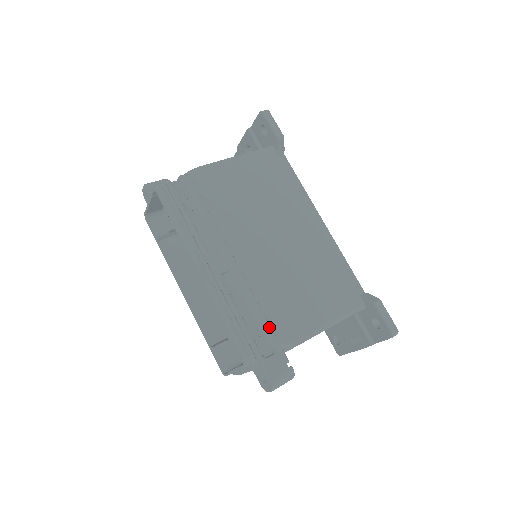
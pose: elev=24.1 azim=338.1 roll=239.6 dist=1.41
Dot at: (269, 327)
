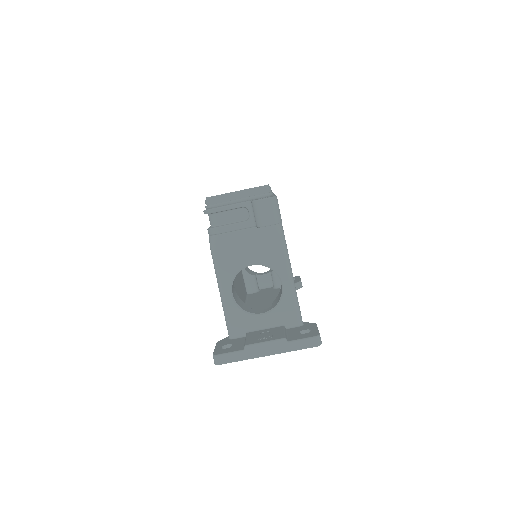
Dot at: occluded
